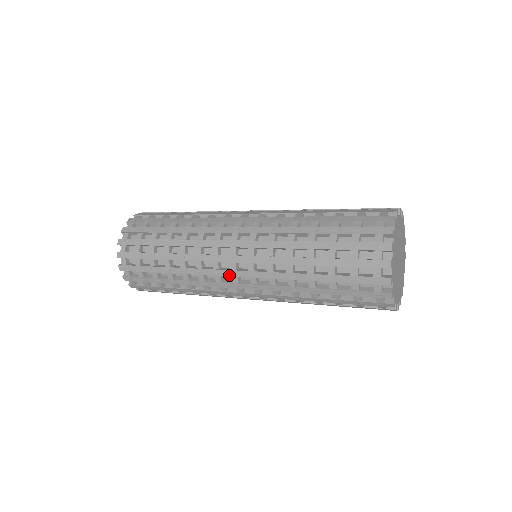
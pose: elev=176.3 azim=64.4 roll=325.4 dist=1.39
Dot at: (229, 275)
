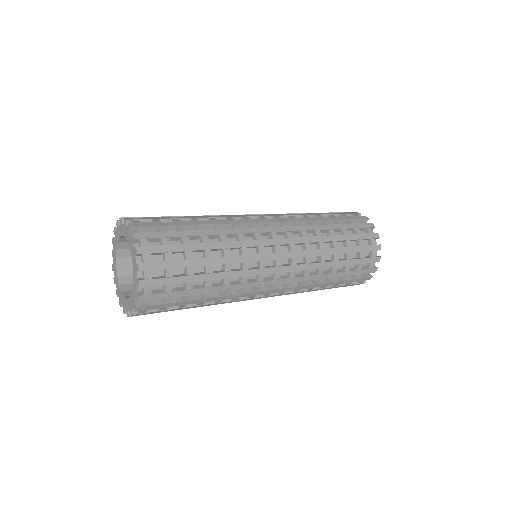
Dot at: occluded
